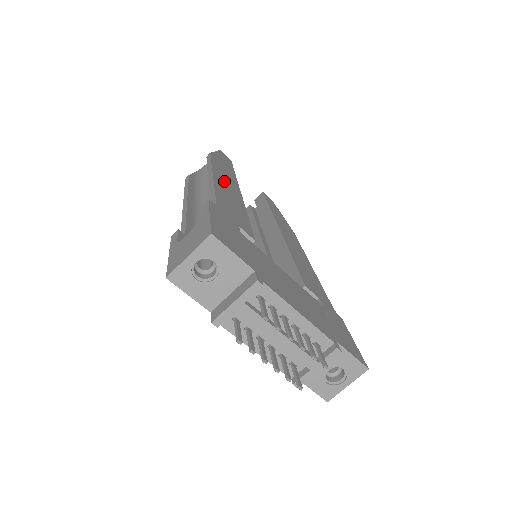
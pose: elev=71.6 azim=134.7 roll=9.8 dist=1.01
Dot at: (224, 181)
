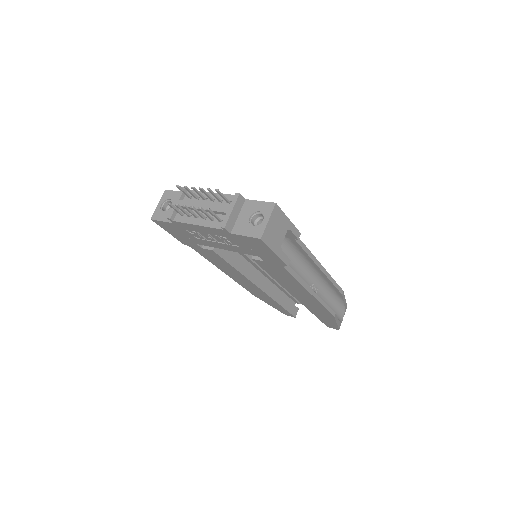
Dot at: occluded
